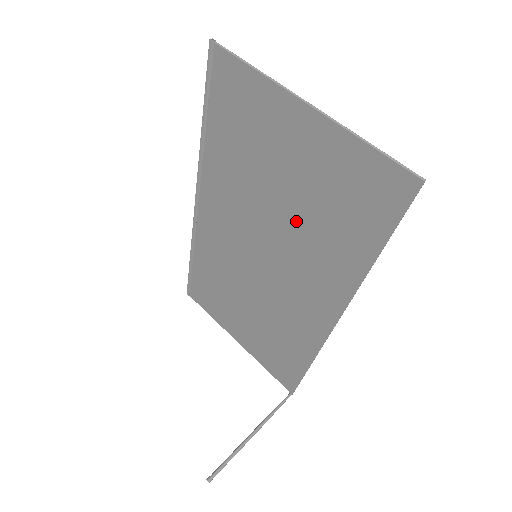
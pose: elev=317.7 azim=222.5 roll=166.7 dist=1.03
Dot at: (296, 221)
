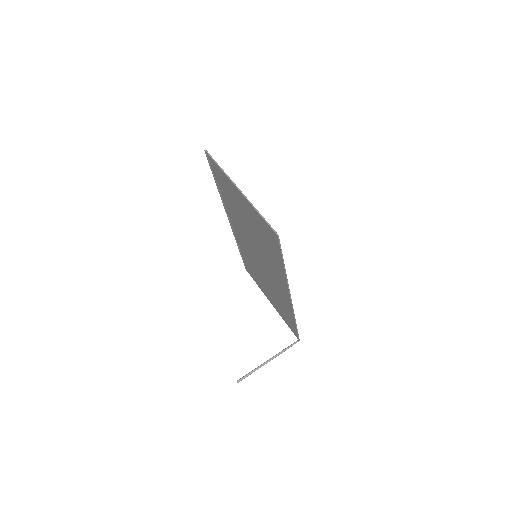
Dot at: (258, 242)
